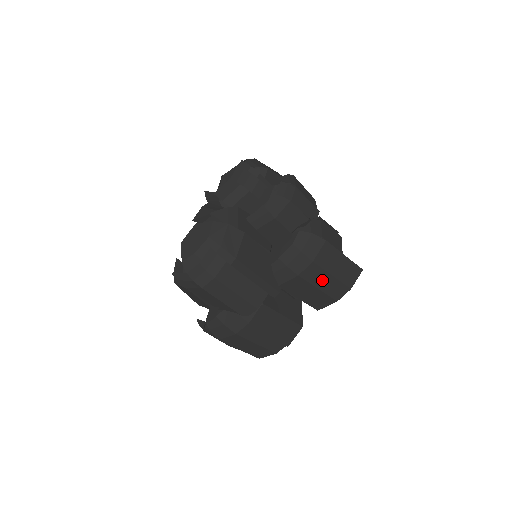
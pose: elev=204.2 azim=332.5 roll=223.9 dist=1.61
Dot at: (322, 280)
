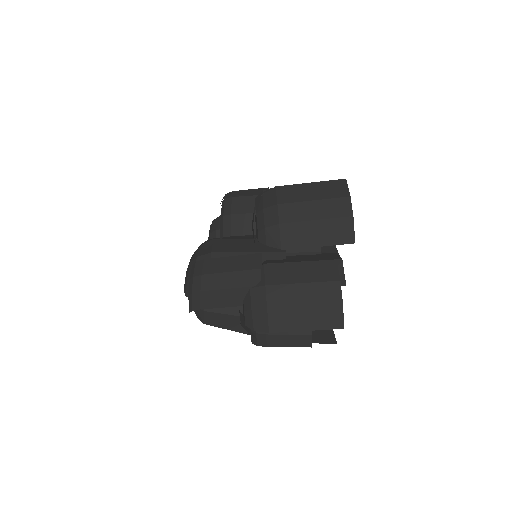
Dot at: (308, 211)
